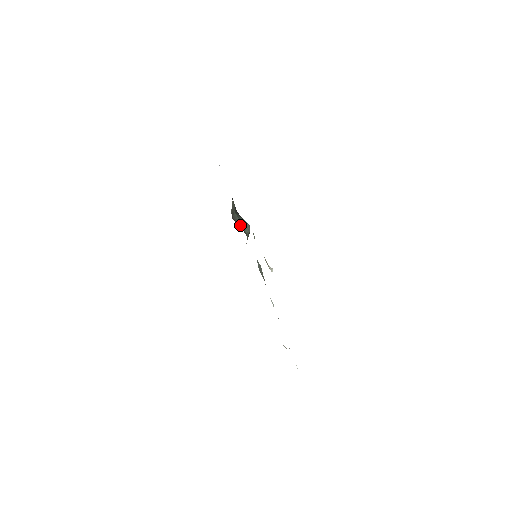
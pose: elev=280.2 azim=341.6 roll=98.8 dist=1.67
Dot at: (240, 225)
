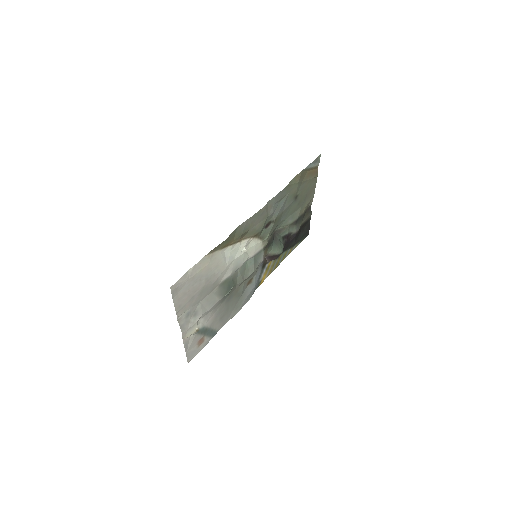
Dot at: (274, 240)
